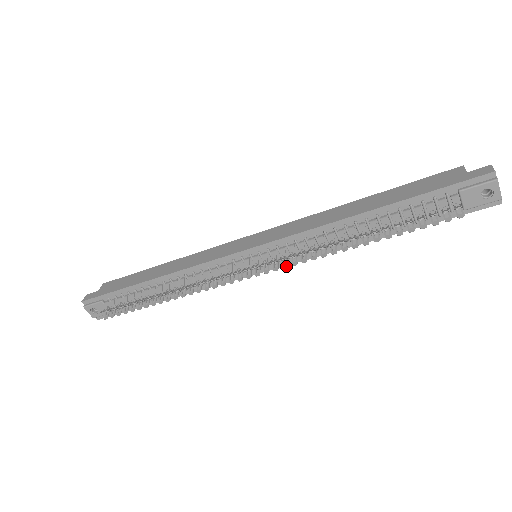
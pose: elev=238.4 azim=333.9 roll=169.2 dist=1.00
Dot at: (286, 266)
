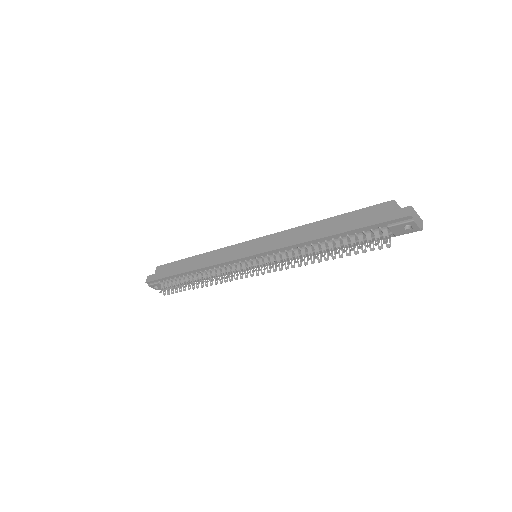
Dot at: (275, 271)
